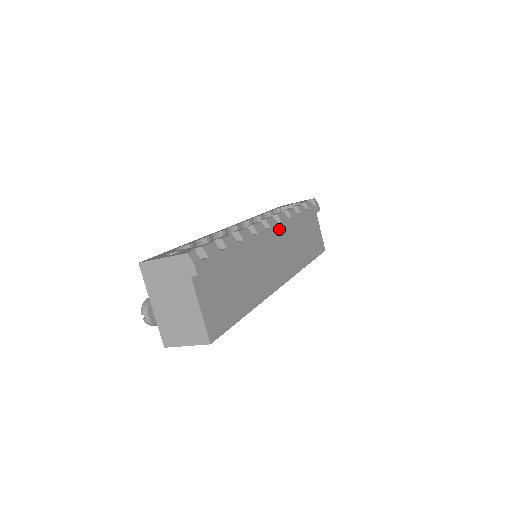
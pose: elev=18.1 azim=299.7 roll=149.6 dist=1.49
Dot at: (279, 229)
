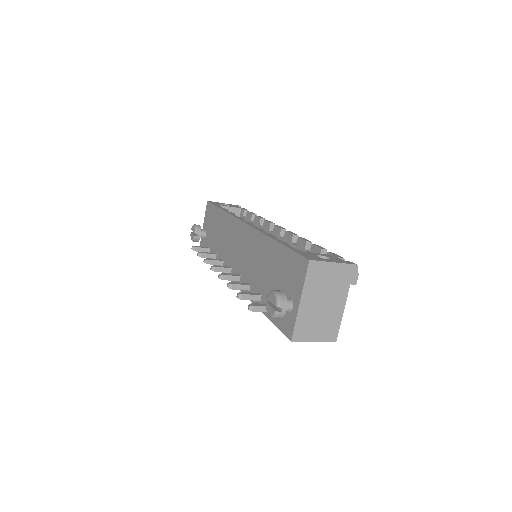
Dot at: occluded
